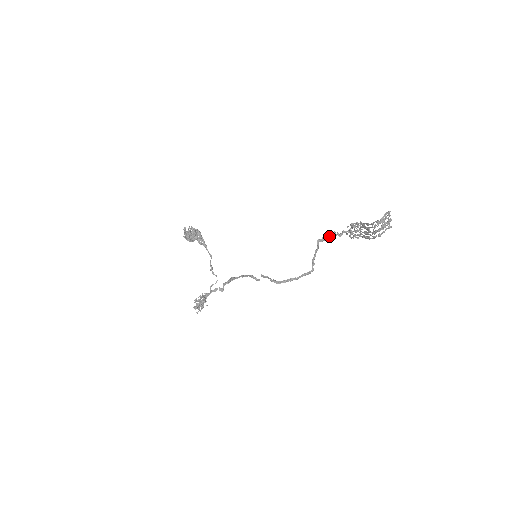
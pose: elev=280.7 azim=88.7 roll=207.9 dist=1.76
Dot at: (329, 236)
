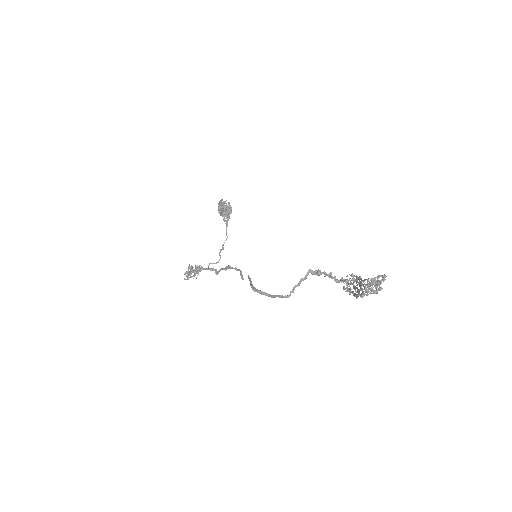
Dot at: (323, 273)
